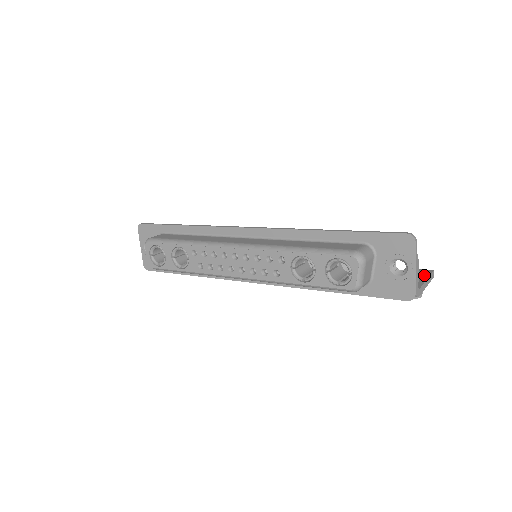
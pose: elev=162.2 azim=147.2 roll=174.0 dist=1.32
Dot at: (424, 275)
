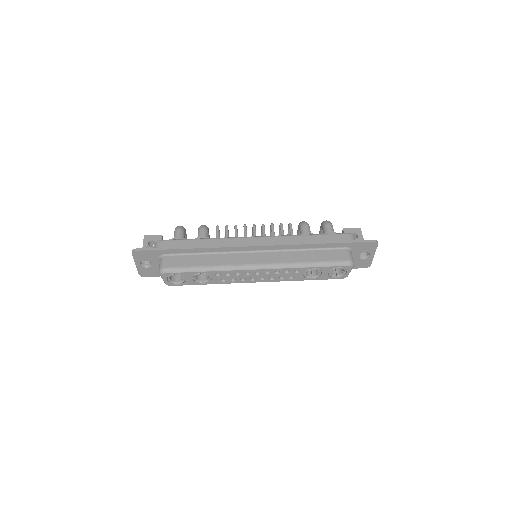
Dot at: (360, 237)
